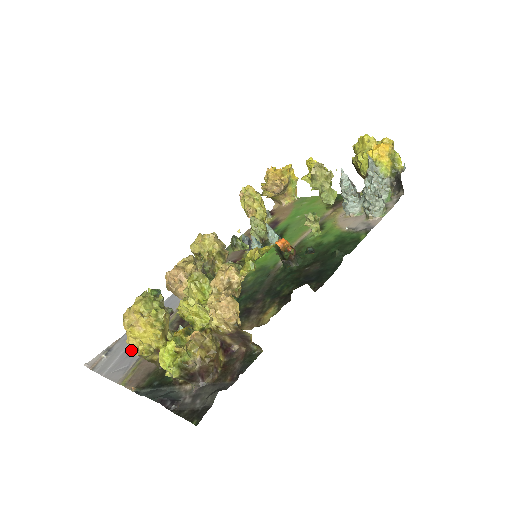
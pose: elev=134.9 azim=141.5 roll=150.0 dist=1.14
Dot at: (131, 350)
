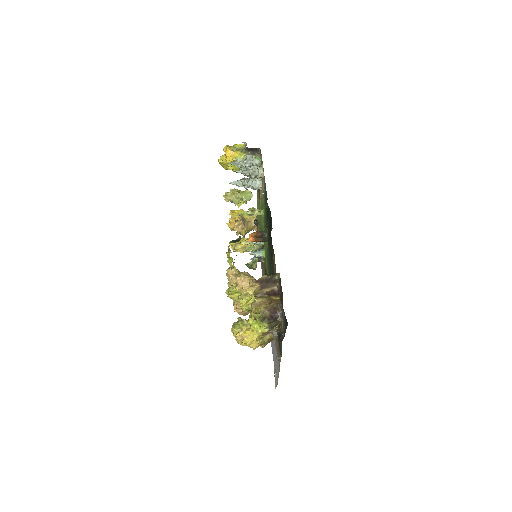
Dot at: (275, 356)
